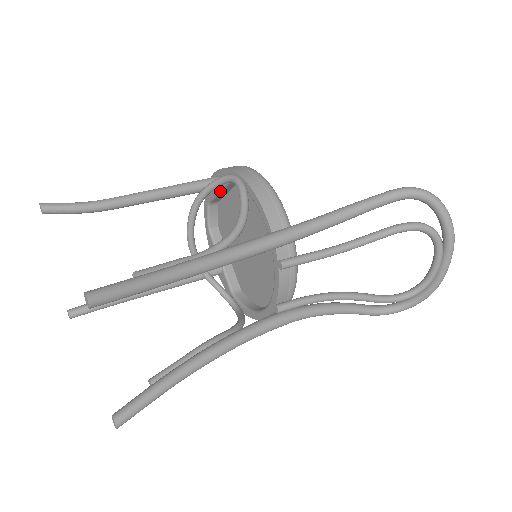
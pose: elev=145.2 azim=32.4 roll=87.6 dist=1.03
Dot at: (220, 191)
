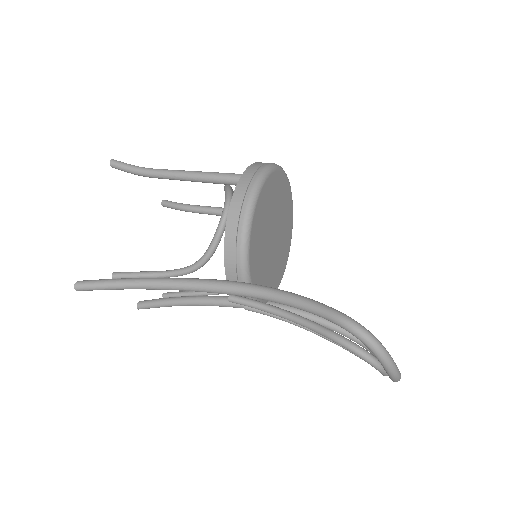
Dot at: occluded
